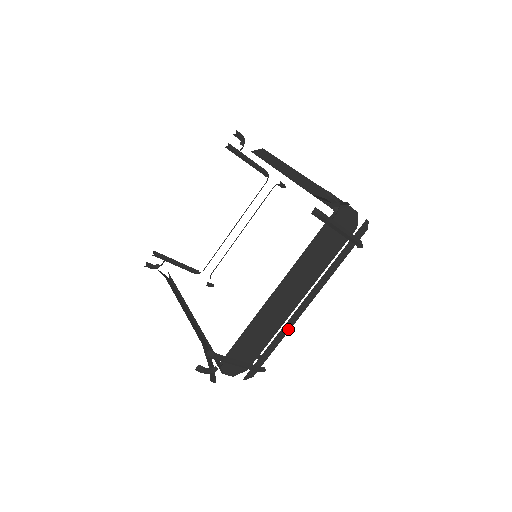
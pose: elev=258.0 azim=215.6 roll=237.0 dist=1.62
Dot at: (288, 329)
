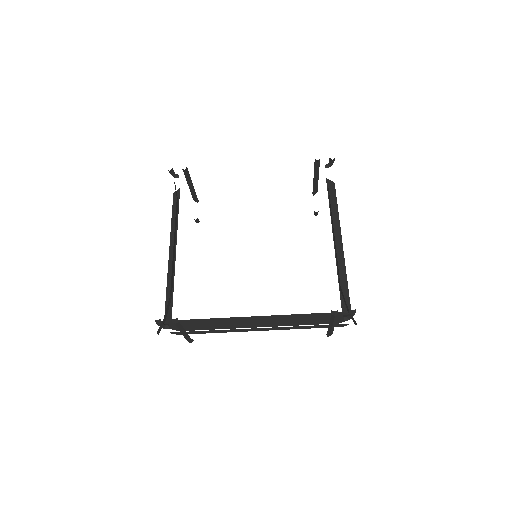
Dot at: (232, 331)
